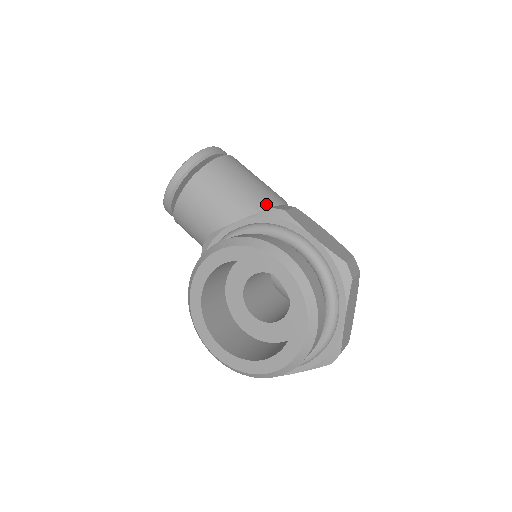
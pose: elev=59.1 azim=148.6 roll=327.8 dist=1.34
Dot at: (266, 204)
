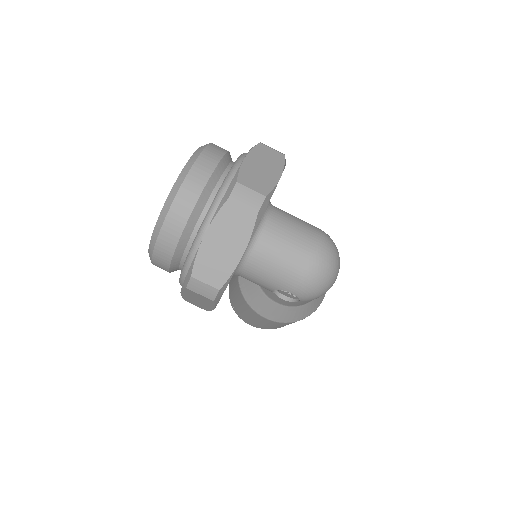
Dot at: occluded
